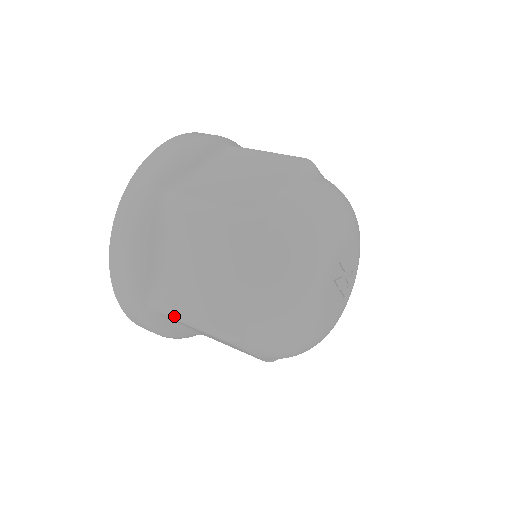
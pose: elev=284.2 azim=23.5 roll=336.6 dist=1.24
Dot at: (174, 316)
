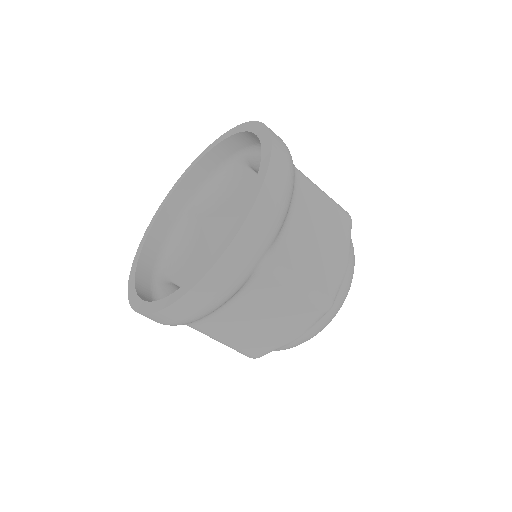
Dot at: (210, 336)
